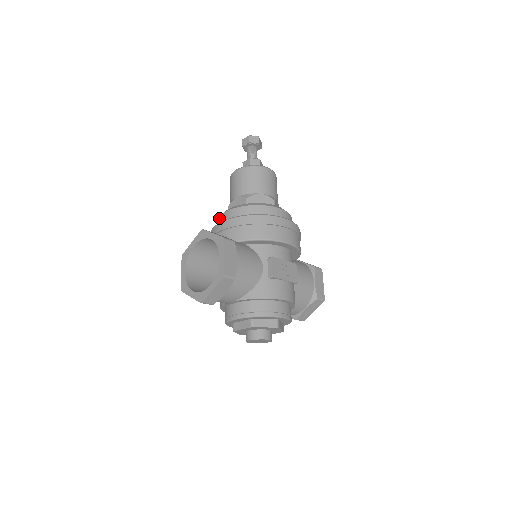
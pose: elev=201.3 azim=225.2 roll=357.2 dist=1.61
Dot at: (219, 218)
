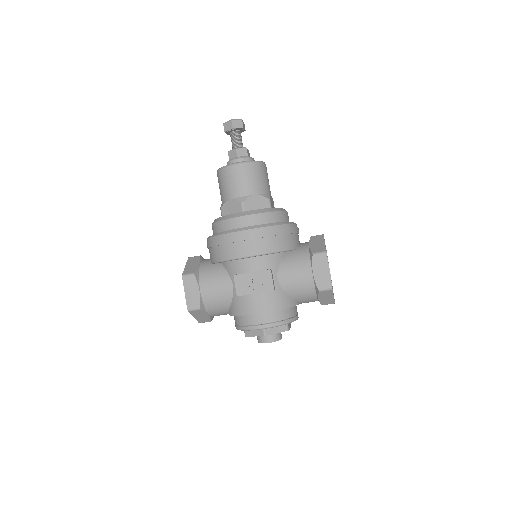
Dot at: occluded
